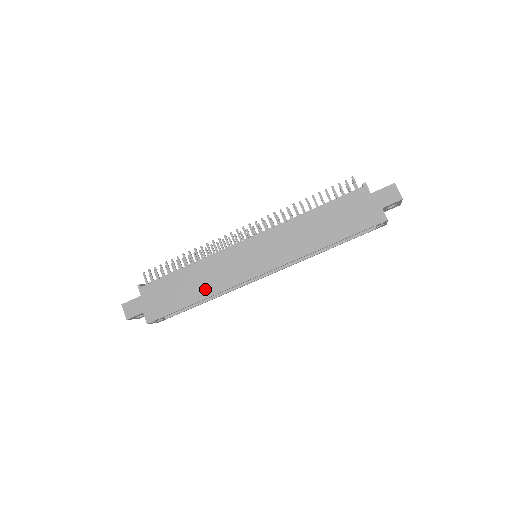
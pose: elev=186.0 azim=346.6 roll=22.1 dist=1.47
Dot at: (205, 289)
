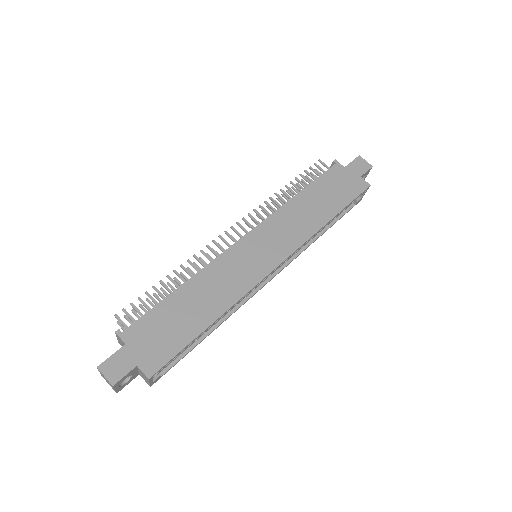
Dot at: (217, 304)
